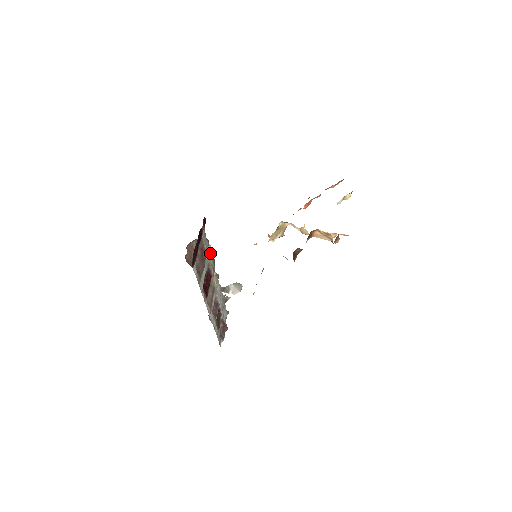
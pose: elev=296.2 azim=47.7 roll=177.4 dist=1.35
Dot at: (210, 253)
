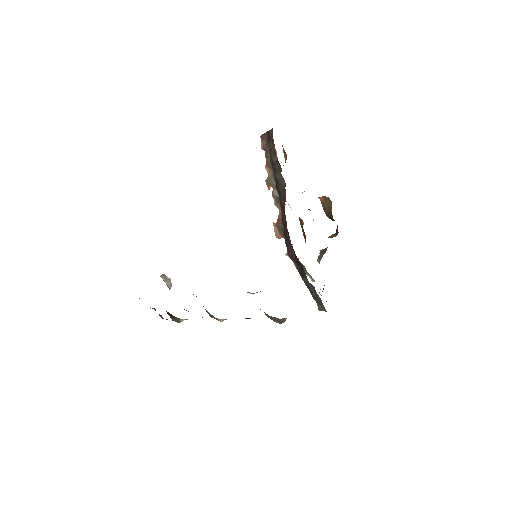
Dot at: occluded
